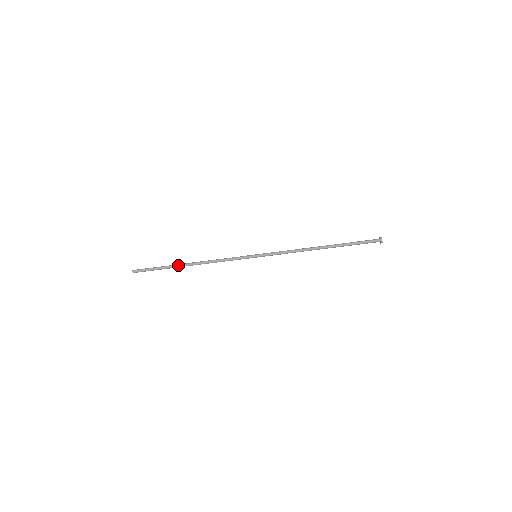
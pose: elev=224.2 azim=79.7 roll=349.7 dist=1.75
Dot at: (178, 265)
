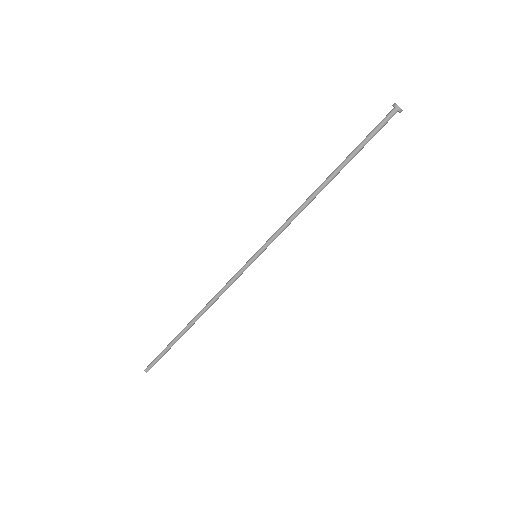
Dot at: (182, 330)
